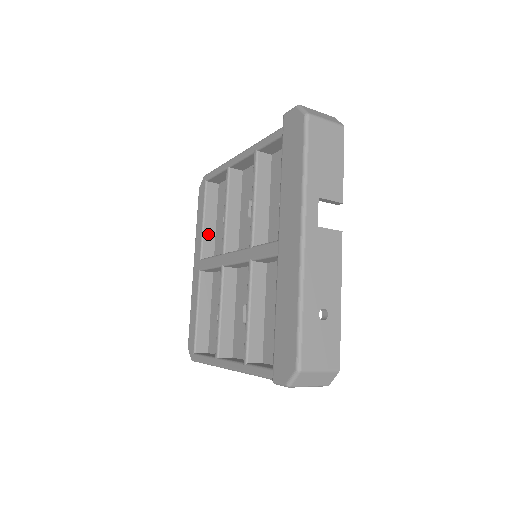
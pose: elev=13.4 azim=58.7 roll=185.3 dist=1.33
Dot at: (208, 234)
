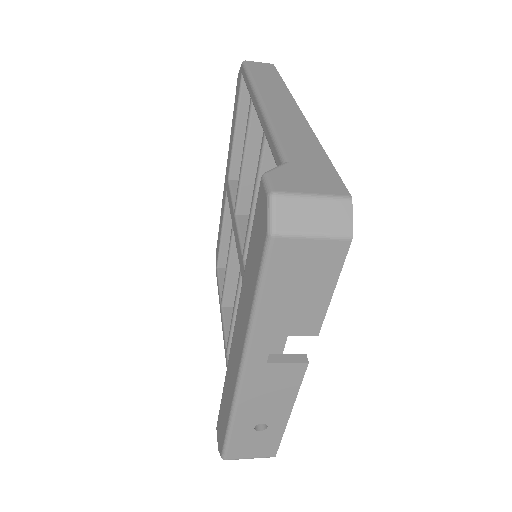
Dot at: (240, 149)
